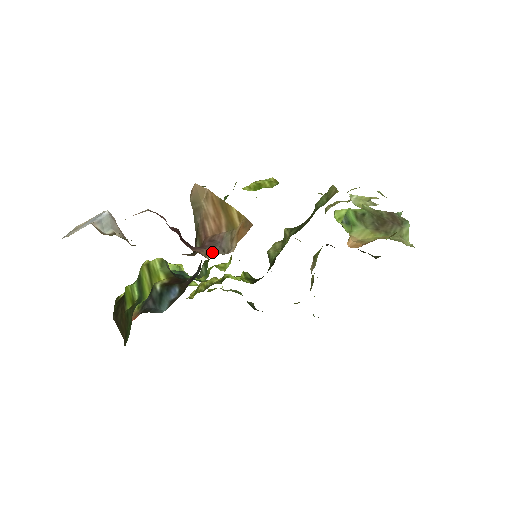
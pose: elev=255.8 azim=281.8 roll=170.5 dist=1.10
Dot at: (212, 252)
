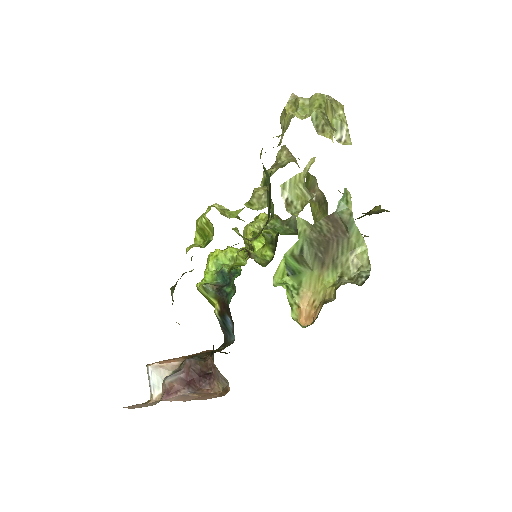
Dot at: (220, 384)
